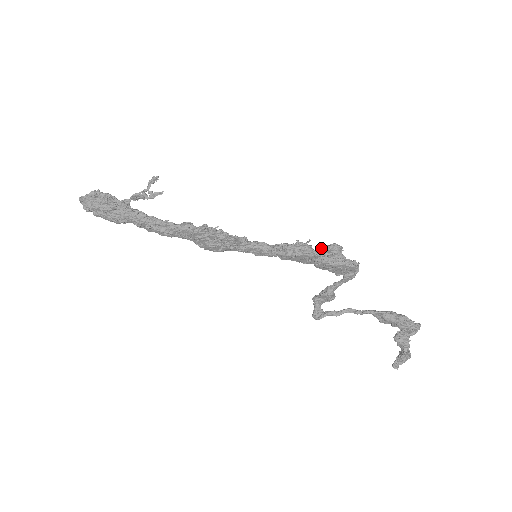
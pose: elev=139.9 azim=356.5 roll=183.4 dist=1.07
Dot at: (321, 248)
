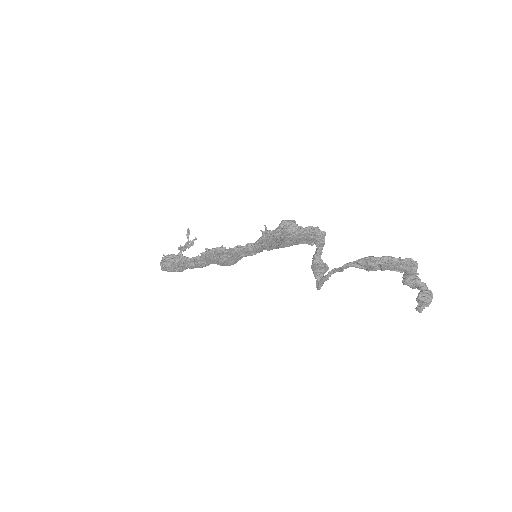
Dot at: (277, 229)
